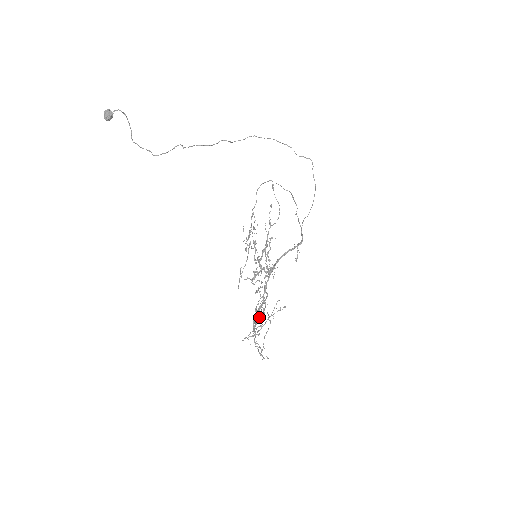
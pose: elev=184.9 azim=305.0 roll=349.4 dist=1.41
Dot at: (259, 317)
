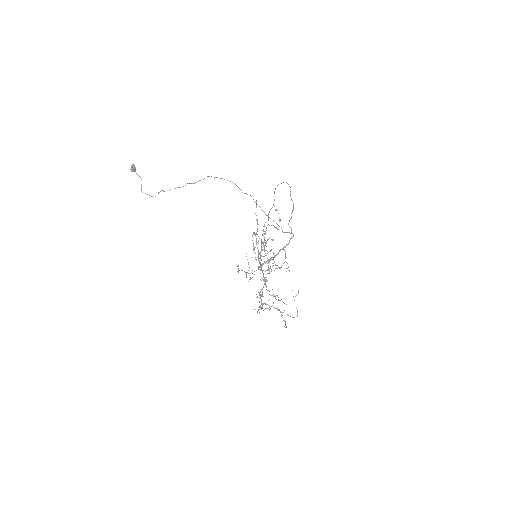
Dot at: (277, 296)
